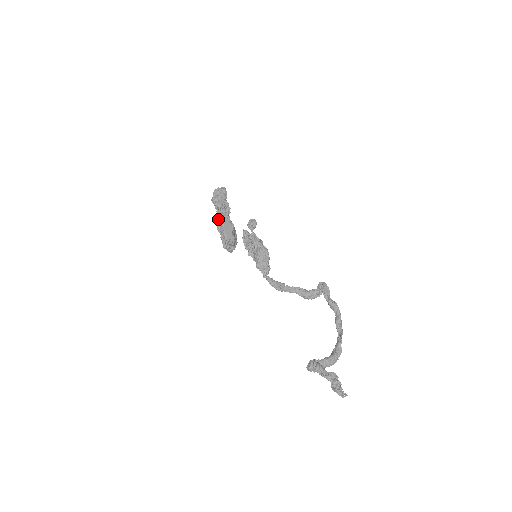
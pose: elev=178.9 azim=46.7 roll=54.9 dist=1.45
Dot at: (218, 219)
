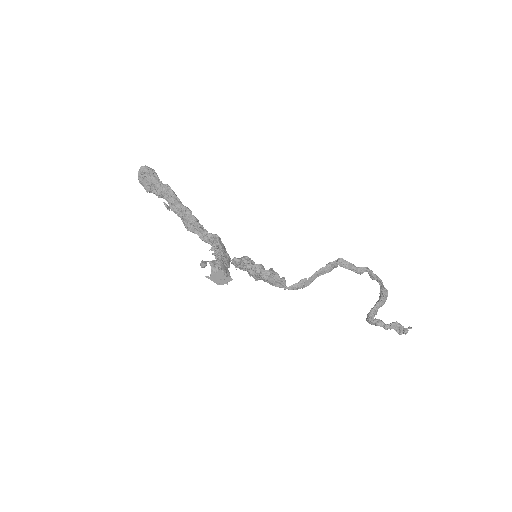
Dot at: occluded
